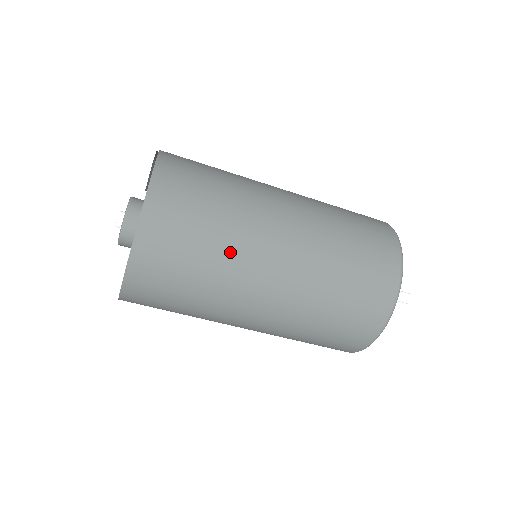
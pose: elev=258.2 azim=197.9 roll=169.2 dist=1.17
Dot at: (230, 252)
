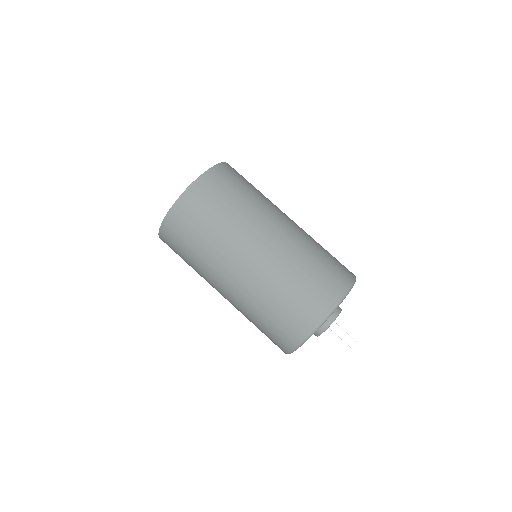
Dot at: (236, 223)
